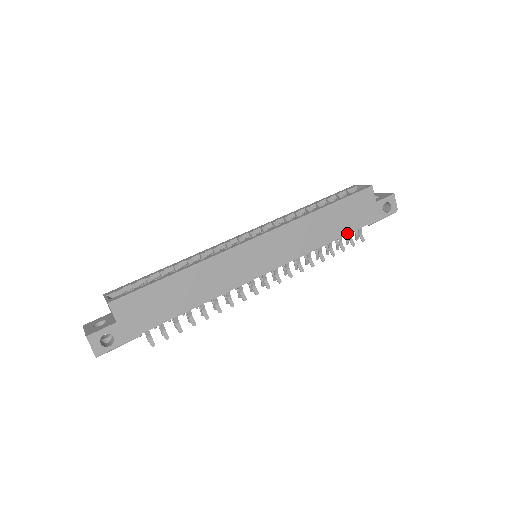
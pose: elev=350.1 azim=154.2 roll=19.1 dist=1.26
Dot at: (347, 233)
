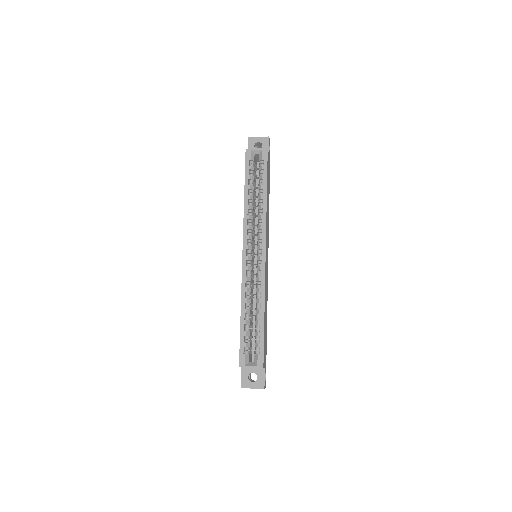
Dot at: (269, 189)
